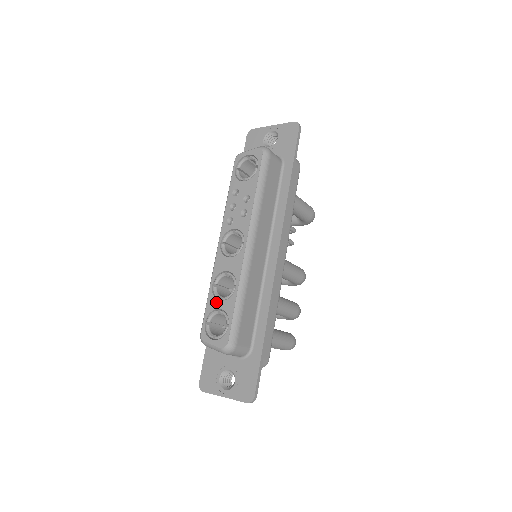
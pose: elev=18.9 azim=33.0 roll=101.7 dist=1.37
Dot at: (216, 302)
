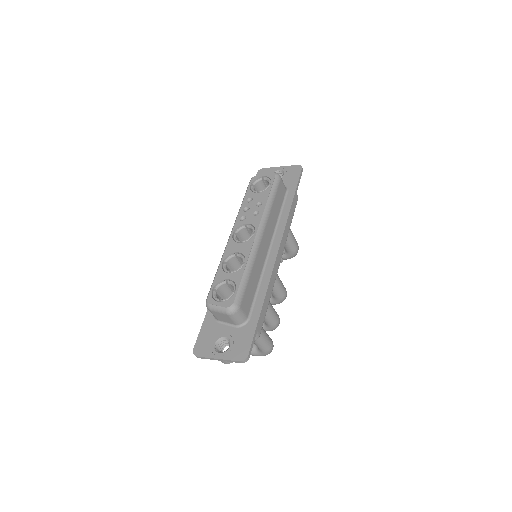
Dot at: (225, 274)
